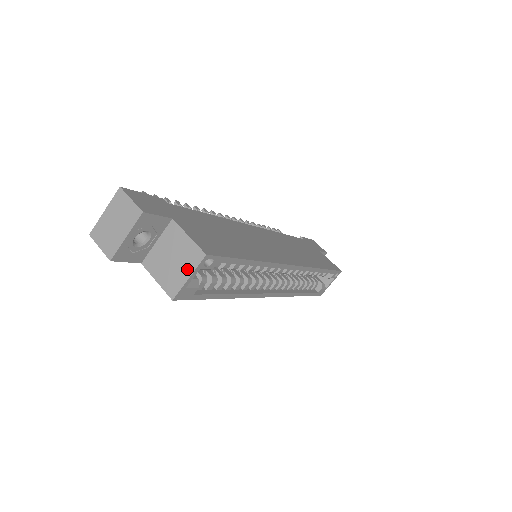
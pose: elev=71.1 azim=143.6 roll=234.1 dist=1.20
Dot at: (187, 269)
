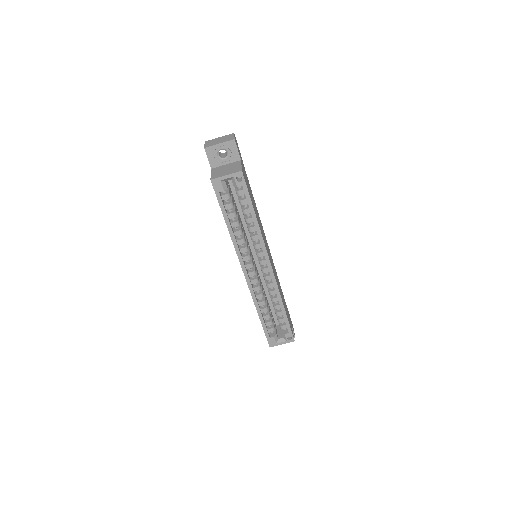
Dot at: (229, 173)
